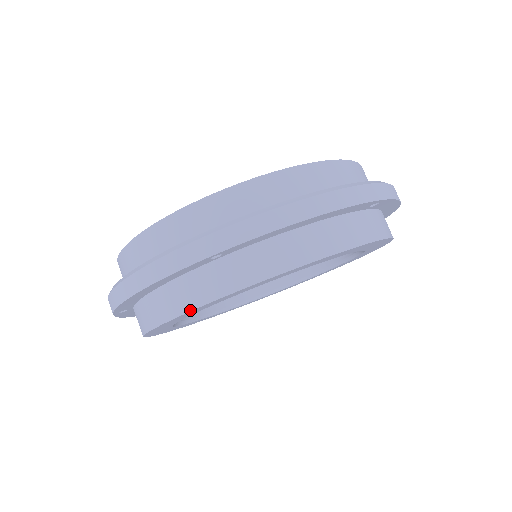
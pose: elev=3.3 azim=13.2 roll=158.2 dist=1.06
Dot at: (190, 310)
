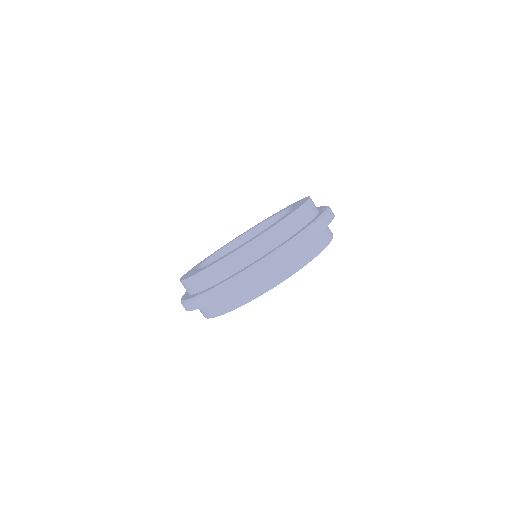
Dot at: occluded
